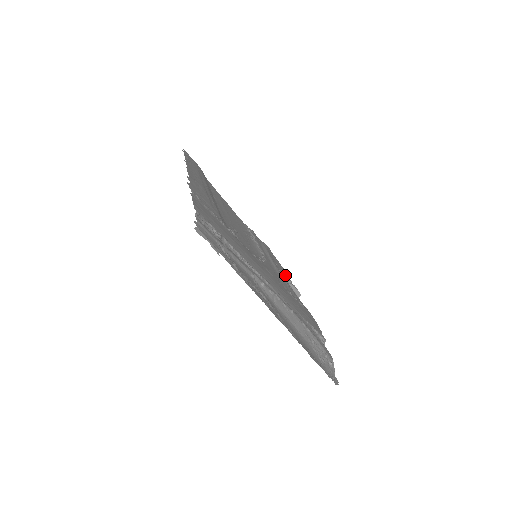
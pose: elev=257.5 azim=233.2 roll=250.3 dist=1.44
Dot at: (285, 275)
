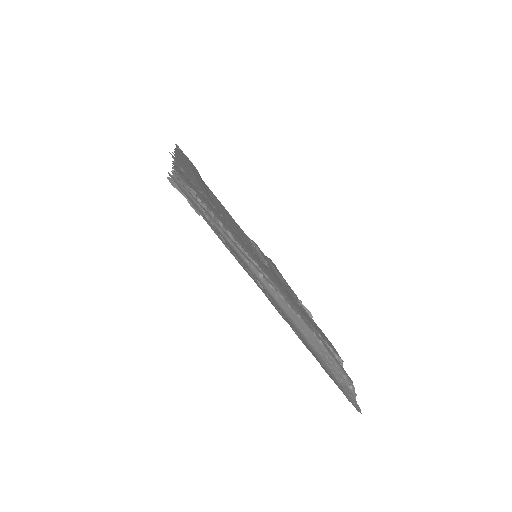
Dot at: occluded
